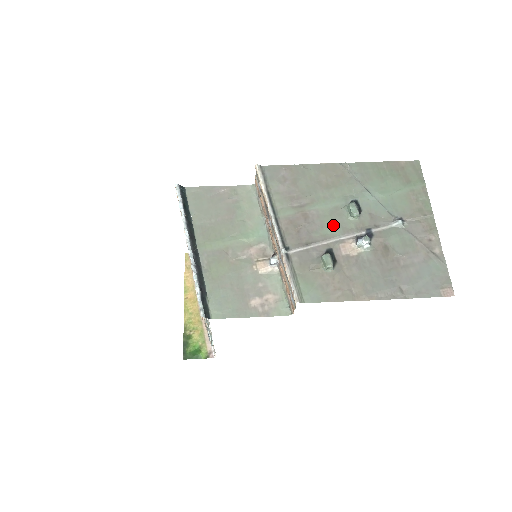
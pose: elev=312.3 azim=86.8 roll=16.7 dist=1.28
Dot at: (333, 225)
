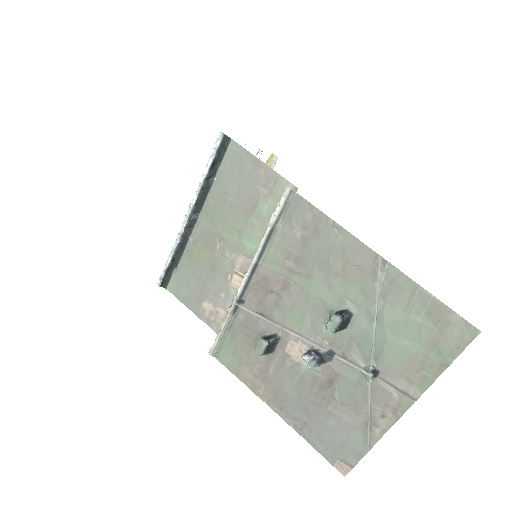
Dot at: (303, 317)
